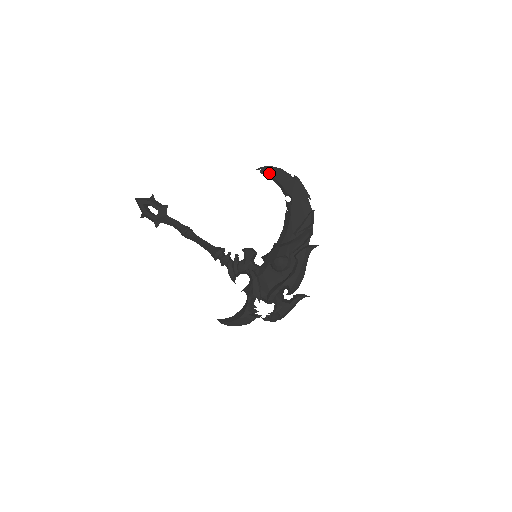
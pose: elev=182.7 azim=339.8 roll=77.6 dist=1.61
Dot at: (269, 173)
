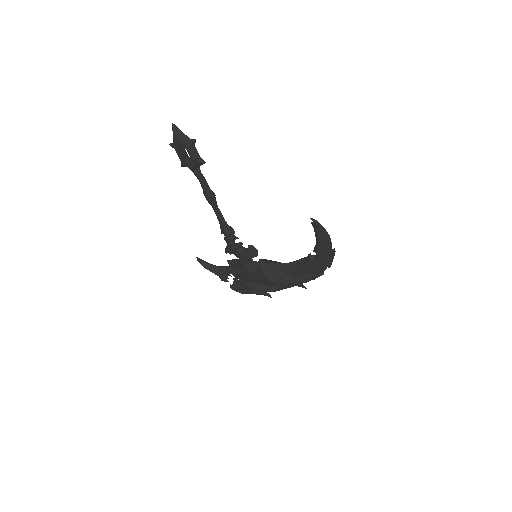
Dot at: (317, 231)
